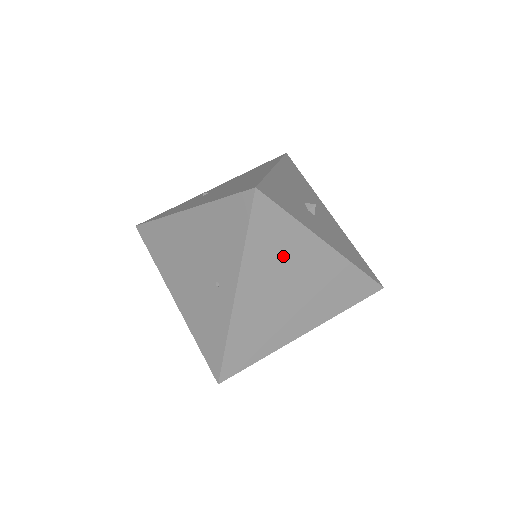
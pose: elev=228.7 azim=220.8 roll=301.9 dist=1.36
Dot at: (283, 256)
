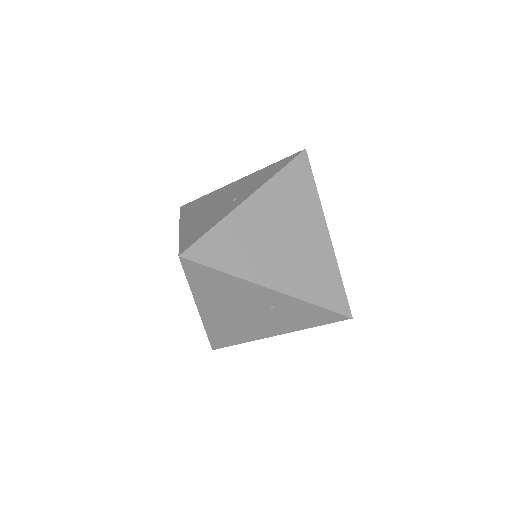
Dot at: (295, 206)
